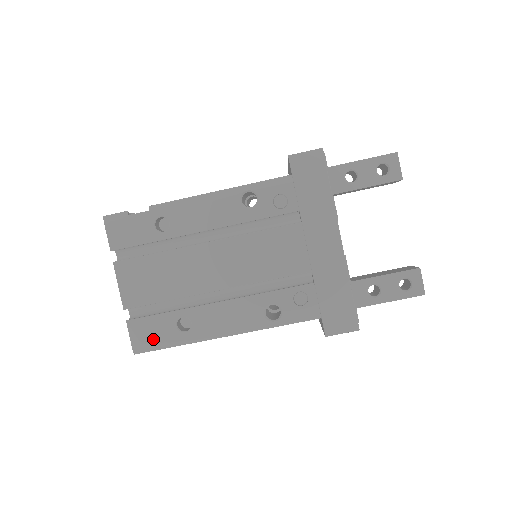
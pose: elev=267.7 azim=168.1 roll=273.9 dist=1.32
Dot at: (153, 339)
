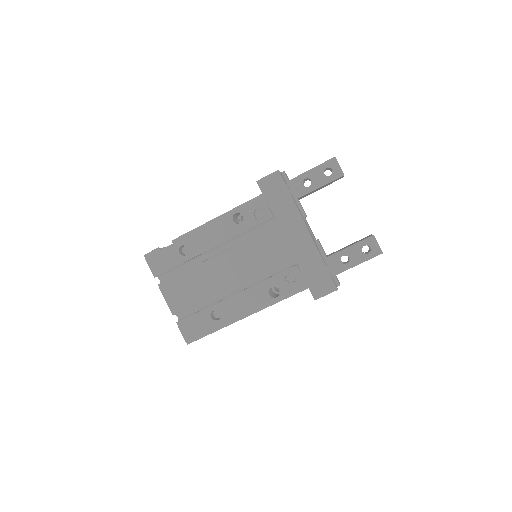
Dot at: (197, 331)
